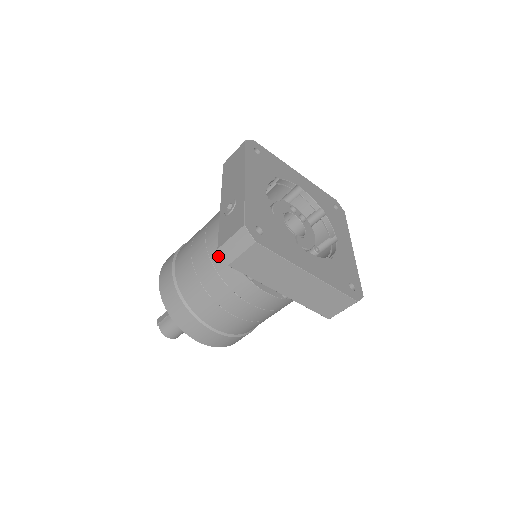
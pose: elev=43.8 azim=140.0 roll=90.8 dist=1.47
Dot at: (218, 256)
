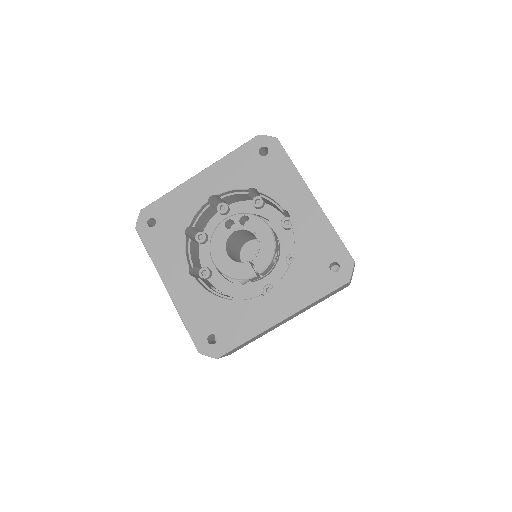
Dot at: occluded
